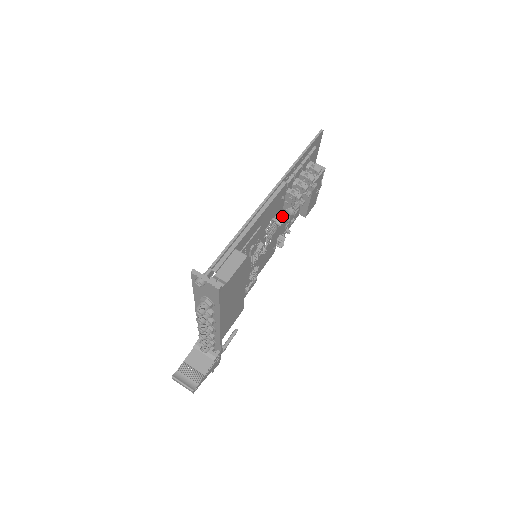
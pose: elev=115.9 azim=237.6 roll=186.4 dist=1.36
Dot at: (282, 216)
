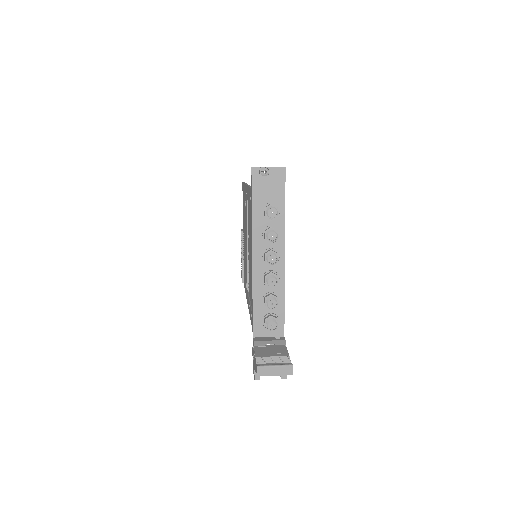
Dot at: occluded
